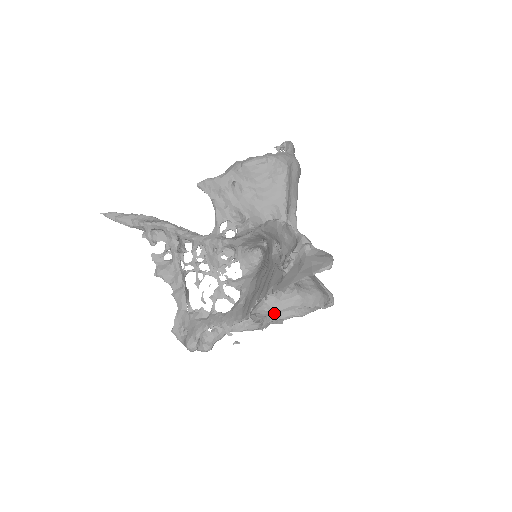
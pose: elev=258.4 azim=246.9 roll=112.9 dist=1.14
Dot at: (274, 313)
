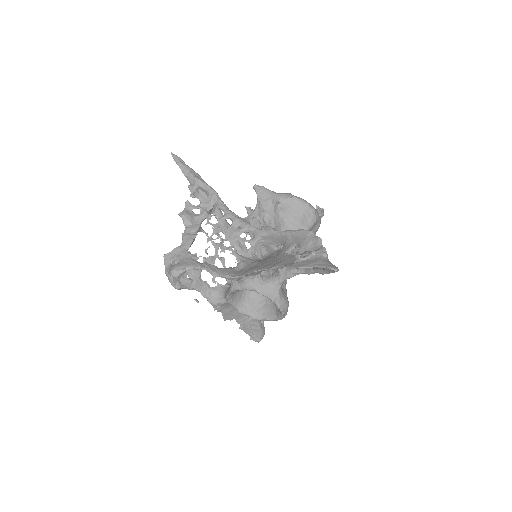
Dot at: (238, 301)
